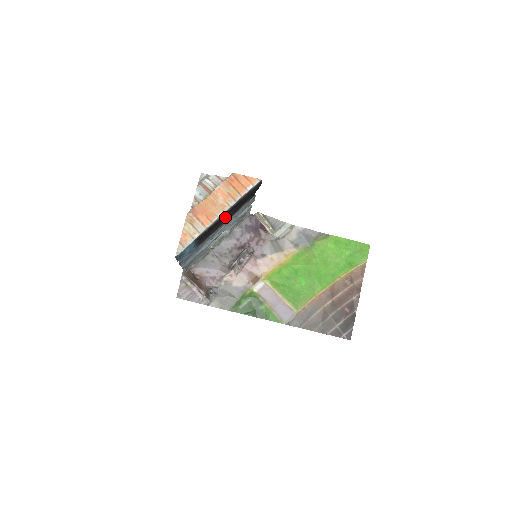
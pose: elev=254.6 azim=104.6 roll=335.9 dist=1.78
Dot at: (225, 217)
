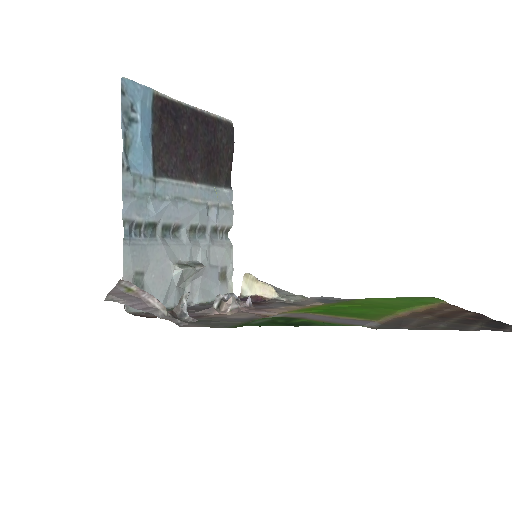
Dot at: (193, 146)
